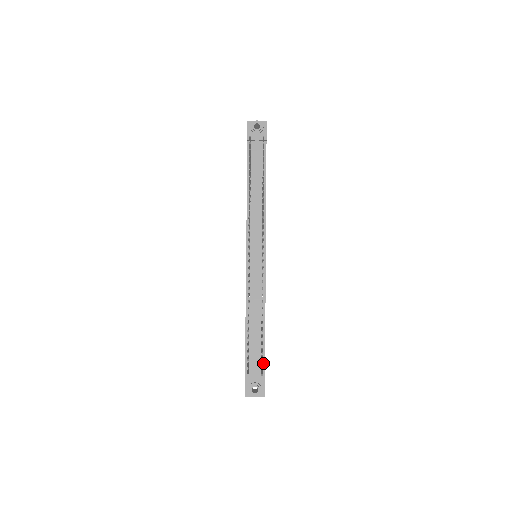
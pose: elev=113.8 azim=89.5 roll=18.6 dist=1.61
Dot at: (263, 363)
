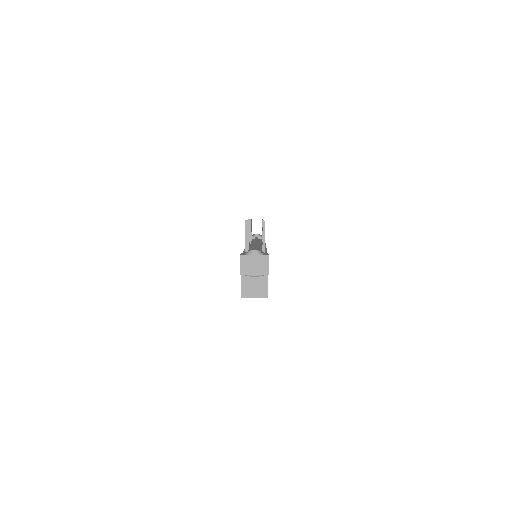
Dot at: occluded
